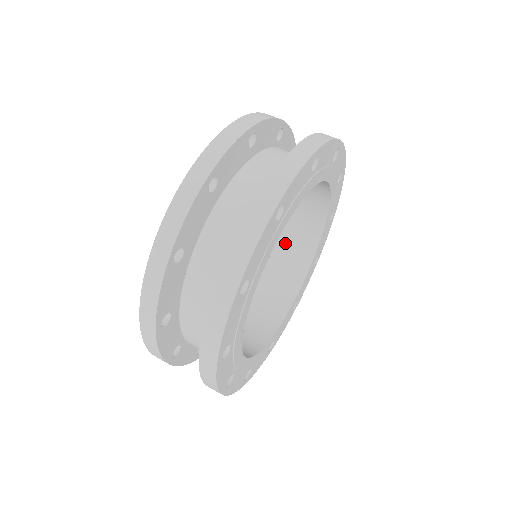
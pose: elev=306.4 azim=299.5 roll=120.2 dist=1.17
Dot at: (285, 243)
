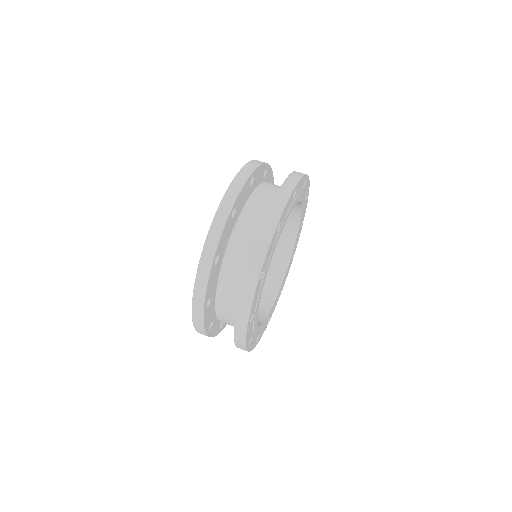
Dot at: occluded
